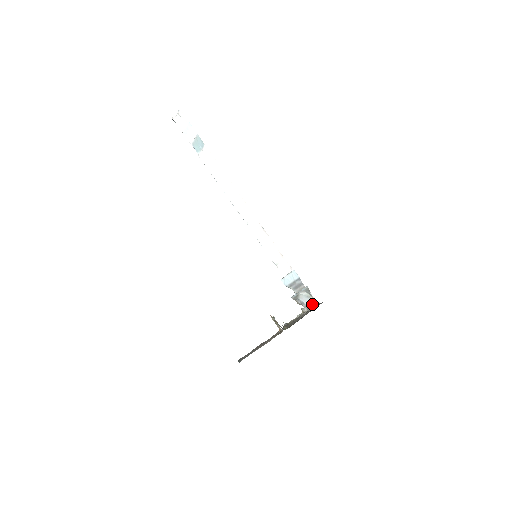
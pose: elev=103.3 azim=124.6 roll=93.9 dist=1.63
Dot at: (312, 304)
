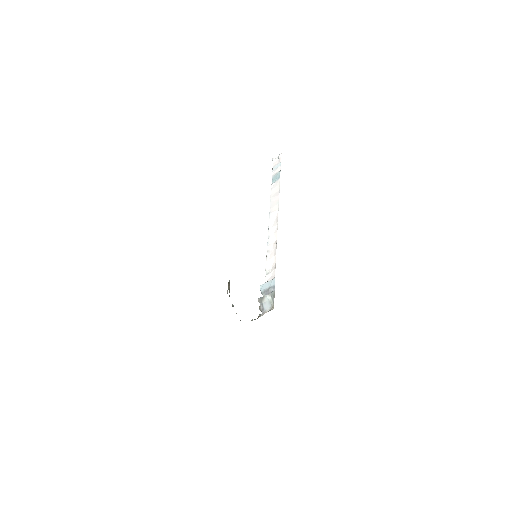
Dot at: (269, 310)
